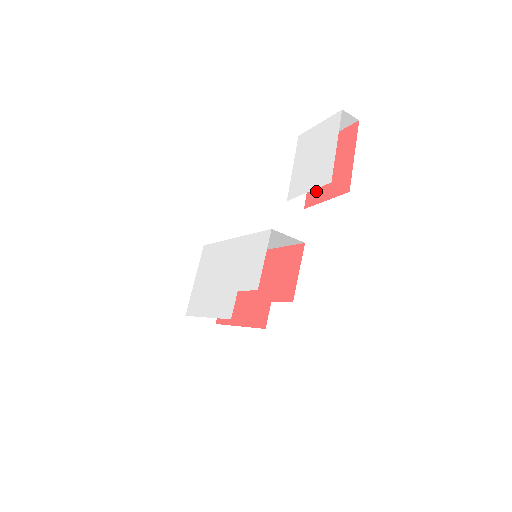
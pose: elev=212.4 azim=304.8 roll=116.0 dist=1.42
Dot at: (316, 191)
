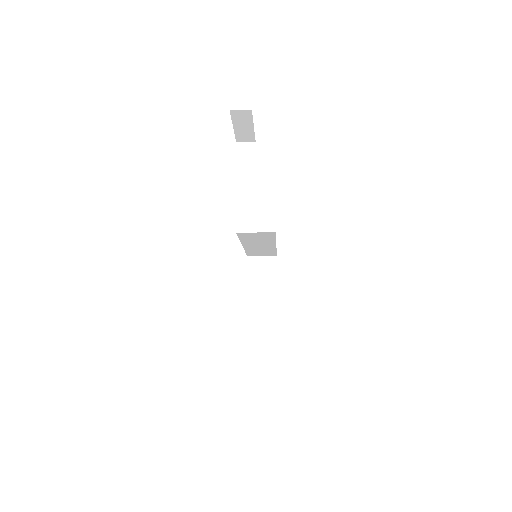
Dot at: occluded
